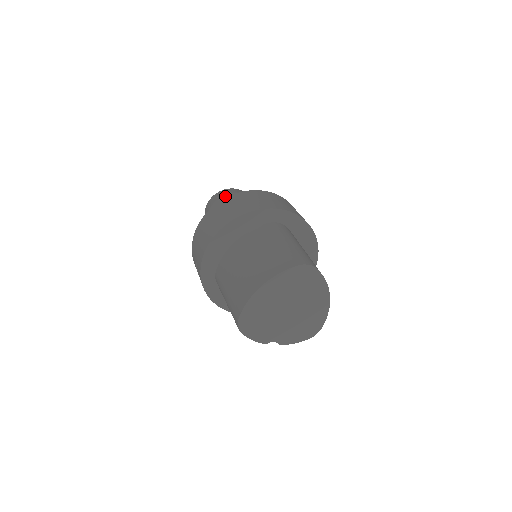
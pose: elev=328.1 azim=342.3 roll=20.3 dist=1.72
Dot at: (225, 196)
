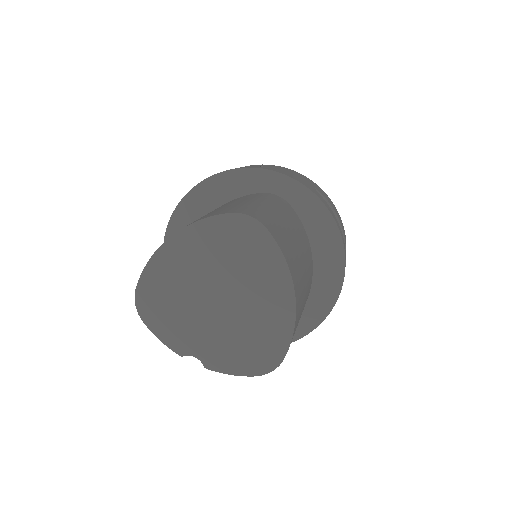
Dot at: occluded
